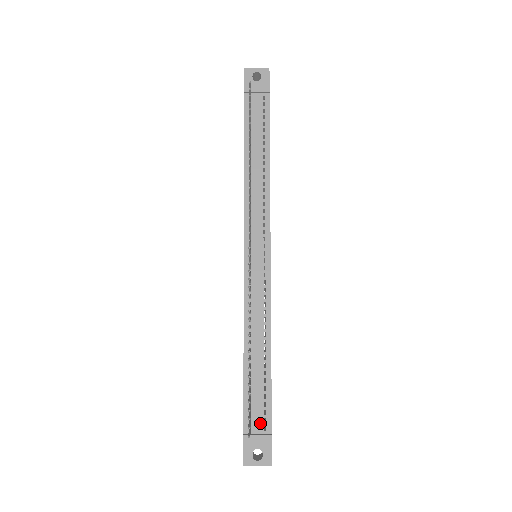
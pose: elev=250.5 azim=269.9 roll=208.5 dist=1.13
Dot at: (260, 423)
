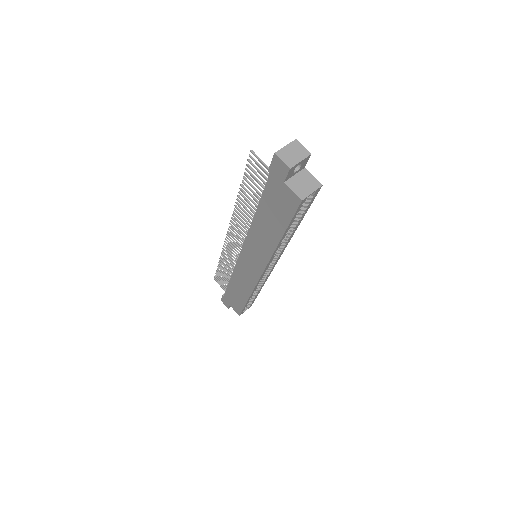
Dot at: occluded
